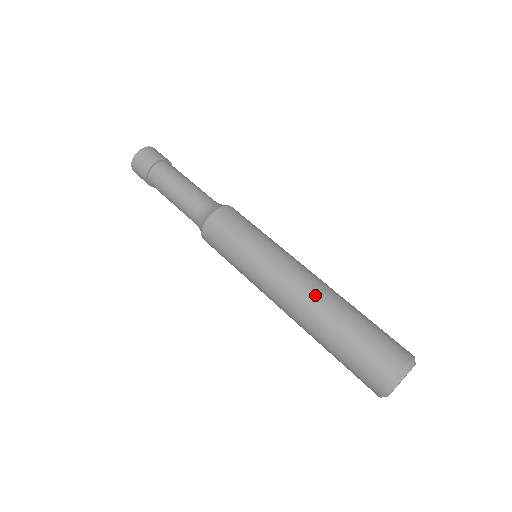
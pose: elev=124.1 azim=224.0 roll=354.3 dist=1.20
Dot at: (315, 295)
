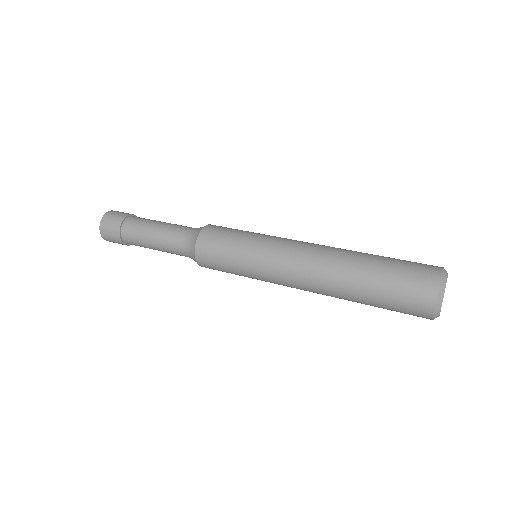
Dot at: (325, 270)
